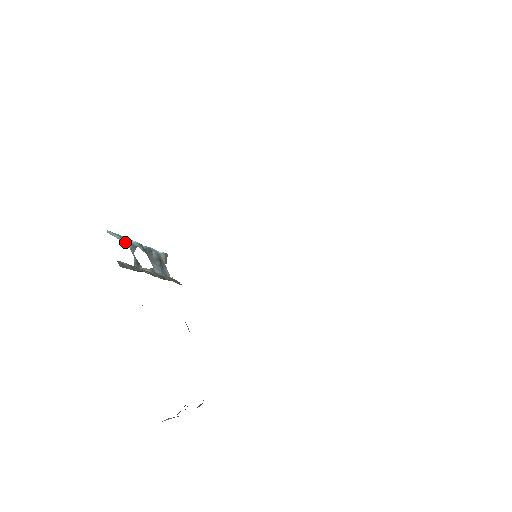
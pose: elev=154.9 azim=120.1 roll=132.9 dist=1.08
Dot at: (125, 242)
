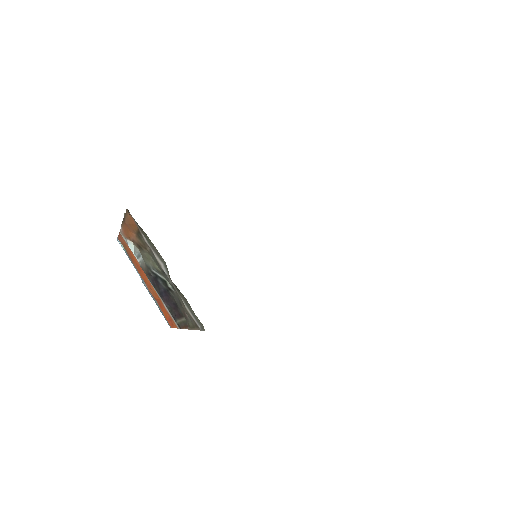
Dot at: occluded
